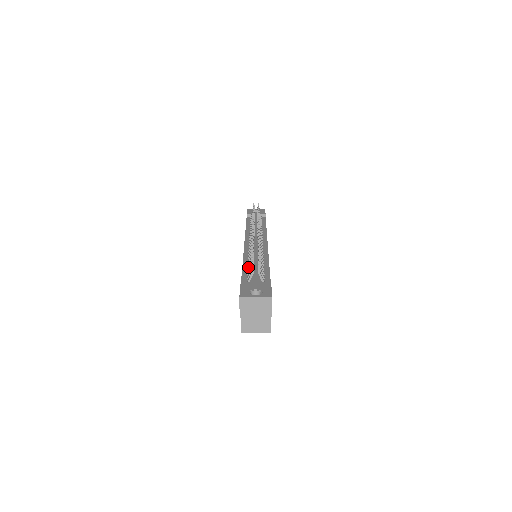
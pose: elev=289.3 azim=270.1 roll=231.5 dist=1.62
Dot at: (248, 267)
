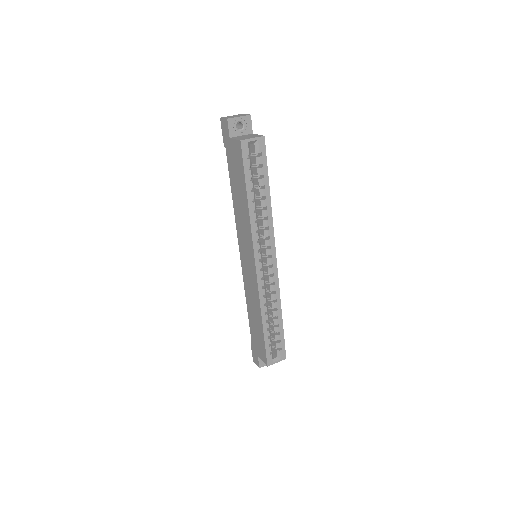
Dot at: occluded
